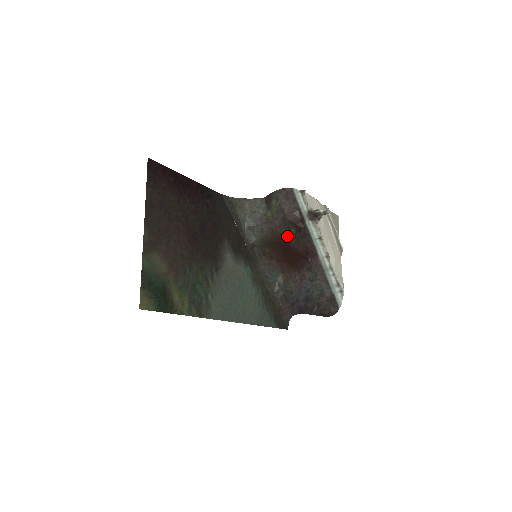
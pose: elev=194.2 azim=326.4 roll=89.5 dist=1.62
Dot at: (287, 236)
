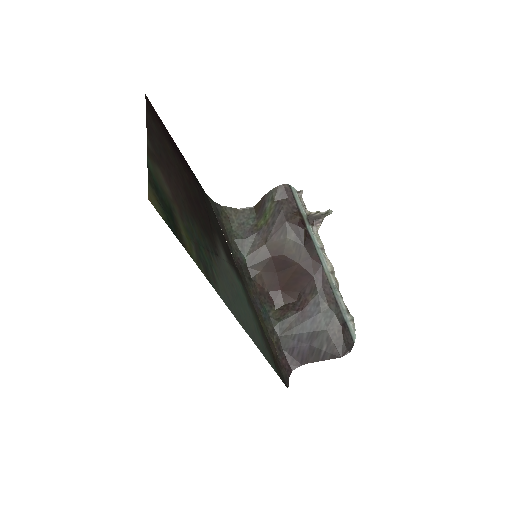
Dot at: (285, 245)
